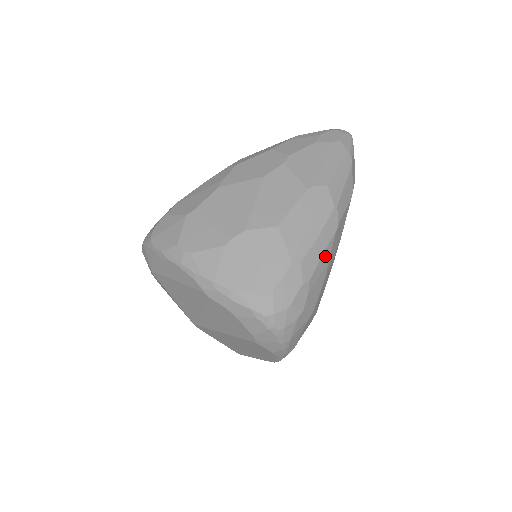
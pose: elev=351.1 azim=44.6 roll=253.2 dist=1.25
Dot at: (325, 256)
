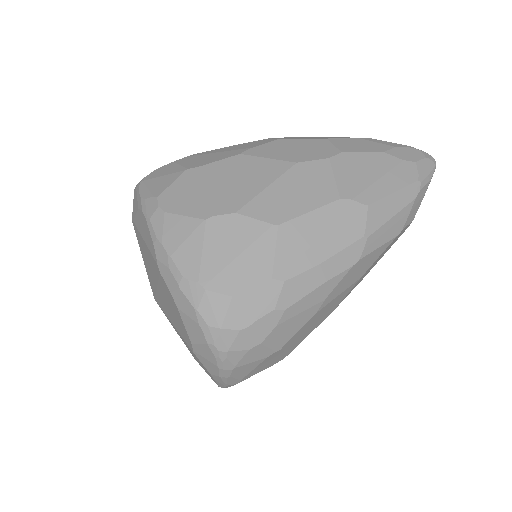
Dot at: (322, 290)
